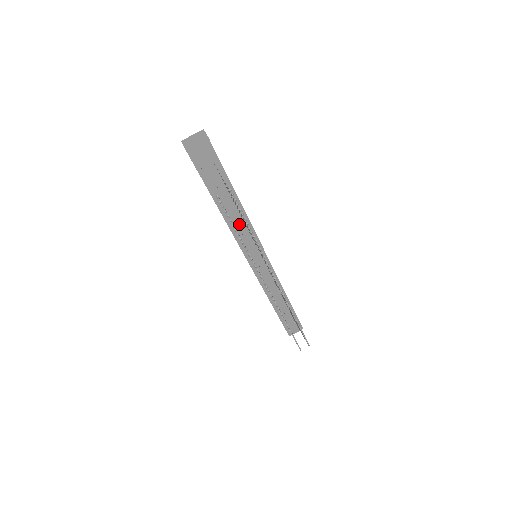
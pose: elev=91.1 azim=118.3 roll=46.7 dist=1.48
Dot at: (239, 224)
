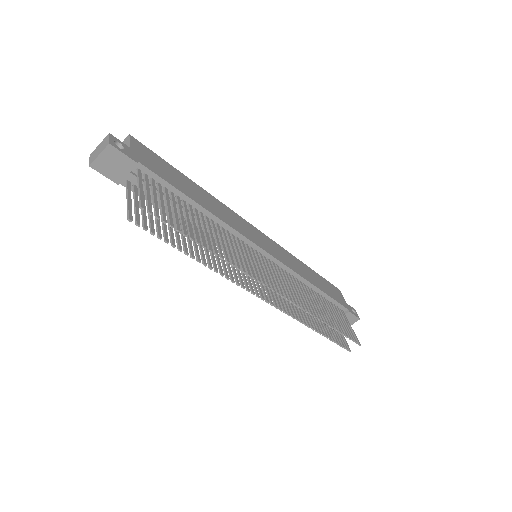
Dot at: occluded
